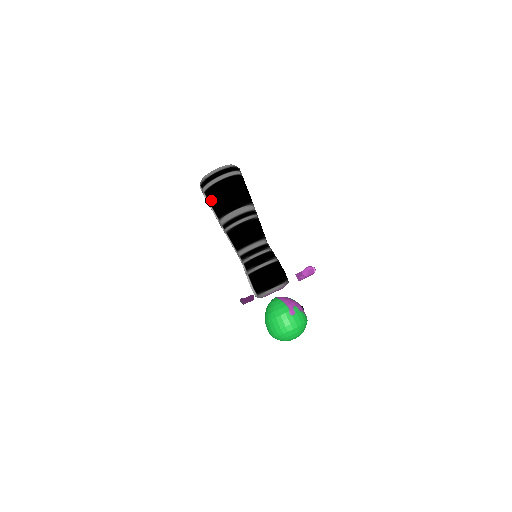
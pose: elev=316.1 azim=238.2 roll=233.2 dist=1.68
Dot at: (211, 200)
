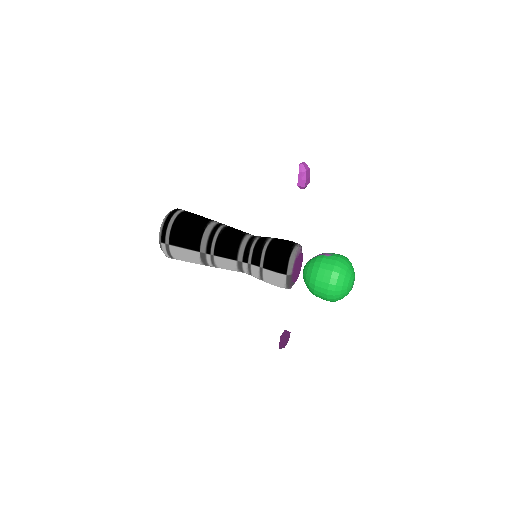
Dot at: (180, 241)
